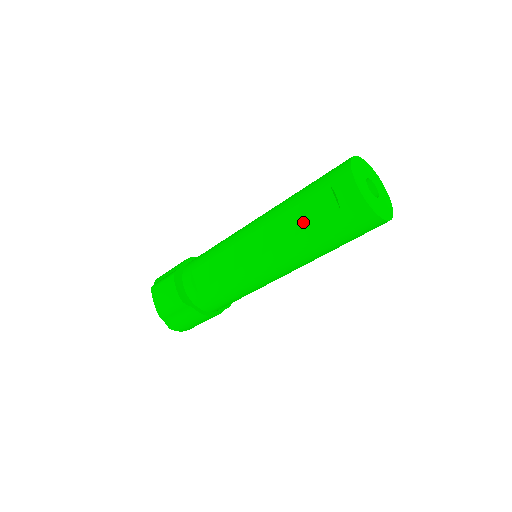
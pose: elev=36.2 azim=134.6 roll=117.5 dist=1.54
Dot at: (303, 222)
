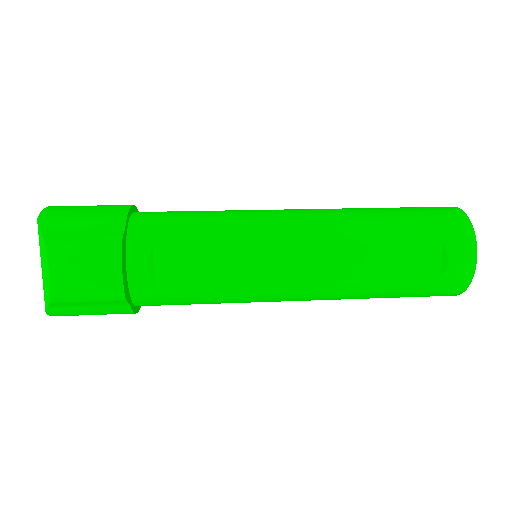
Dot at: (387, 267)
